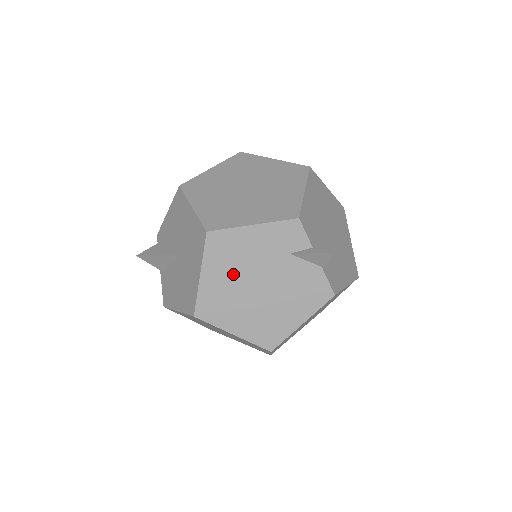
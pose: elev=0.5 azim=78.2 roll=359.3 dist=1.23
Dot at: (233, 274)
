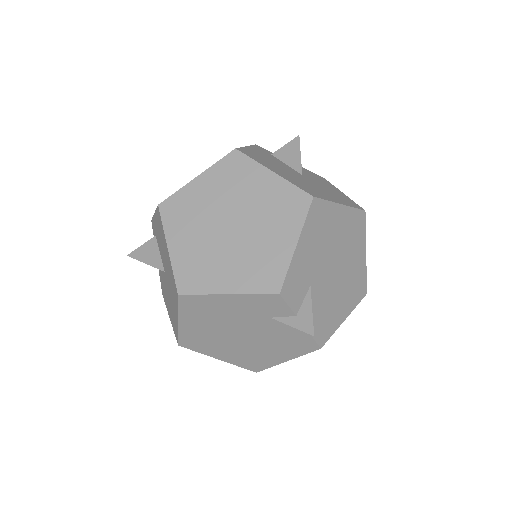
Dot at: (212, 324)
